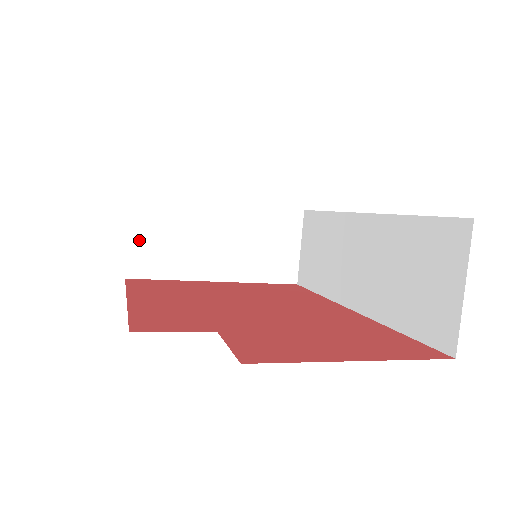
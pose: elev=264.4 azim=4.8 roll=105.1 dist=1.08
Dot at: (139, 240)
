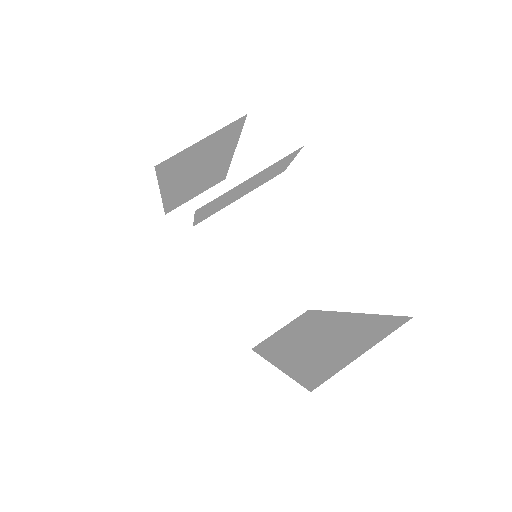
Dot at: (199, 206)
